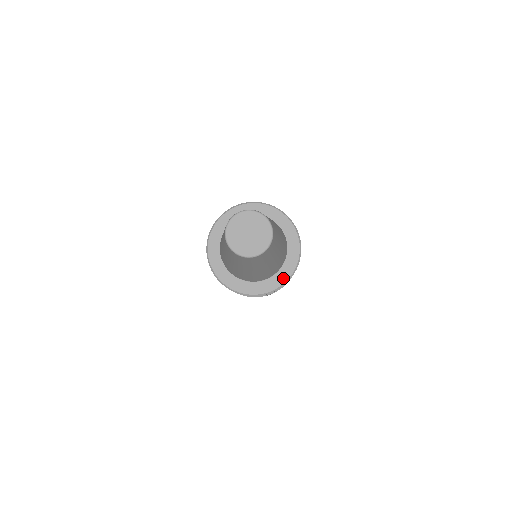
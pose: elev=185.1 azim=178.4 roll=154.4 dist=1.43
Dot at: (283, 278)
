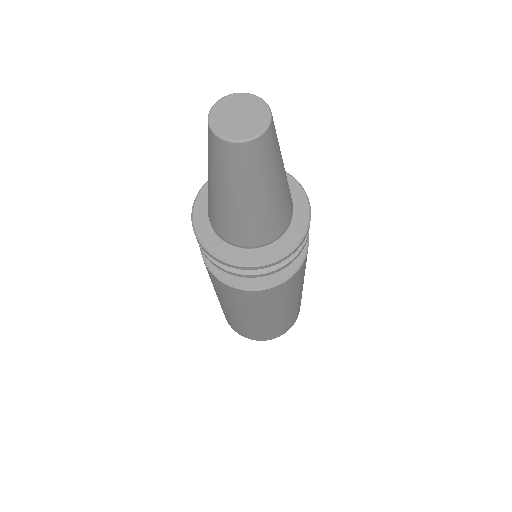
Dot at: (249, 259)
